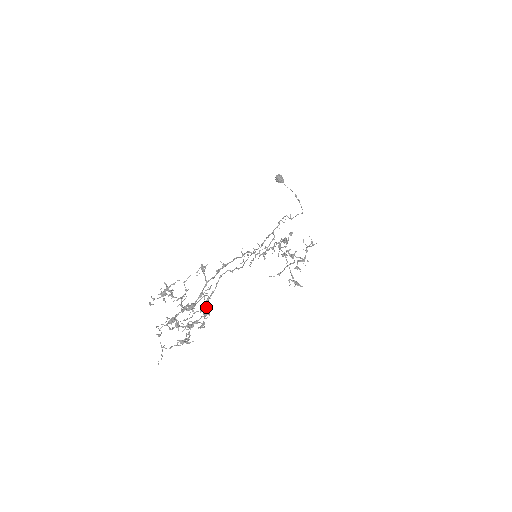
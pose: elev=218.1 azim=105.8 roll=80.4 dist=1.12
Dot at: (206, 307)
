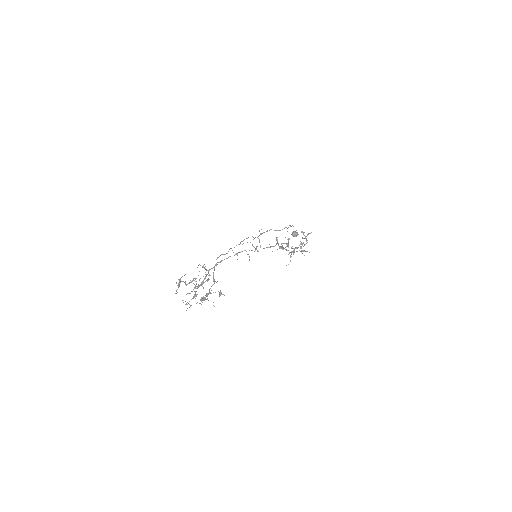
Dot at: (214, 282)
